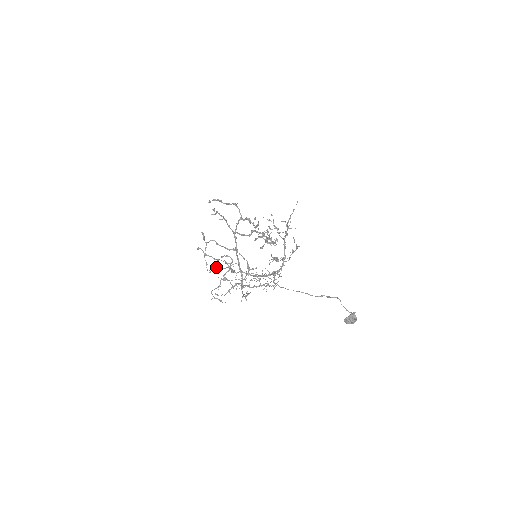
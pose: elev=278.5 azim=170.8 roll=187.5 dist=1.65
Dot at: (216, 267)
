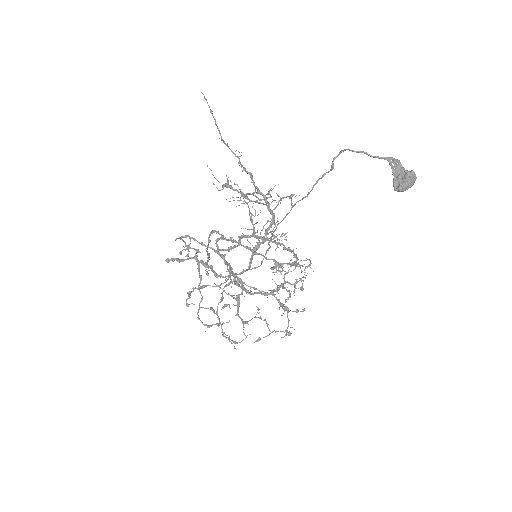
Dot at: (166, 259)
